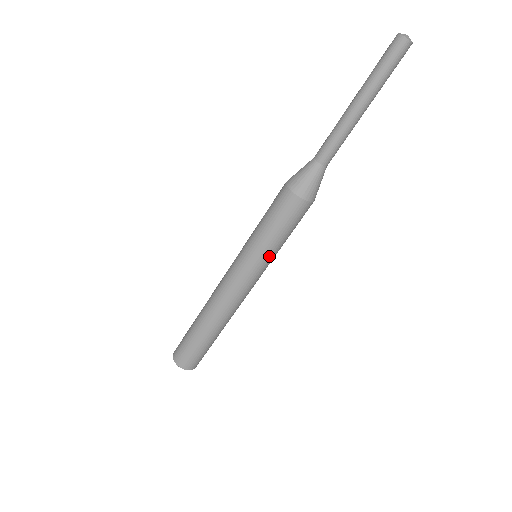
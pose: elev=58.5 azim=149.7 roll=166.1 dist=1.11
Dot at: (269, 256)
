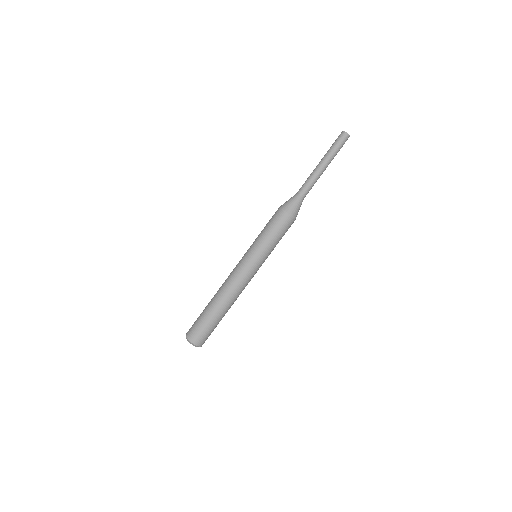
Dot at: (268, 254)
